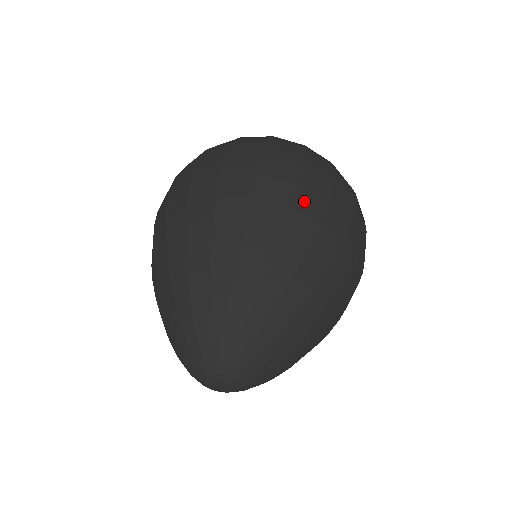
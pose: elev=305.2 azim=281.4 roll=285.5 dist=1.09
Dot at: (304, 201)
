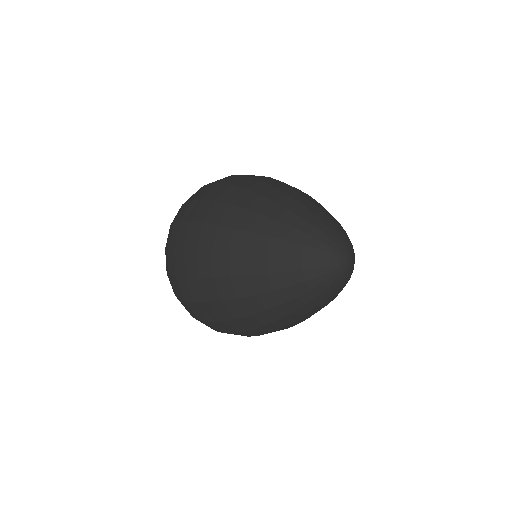
Dot at: occluded
